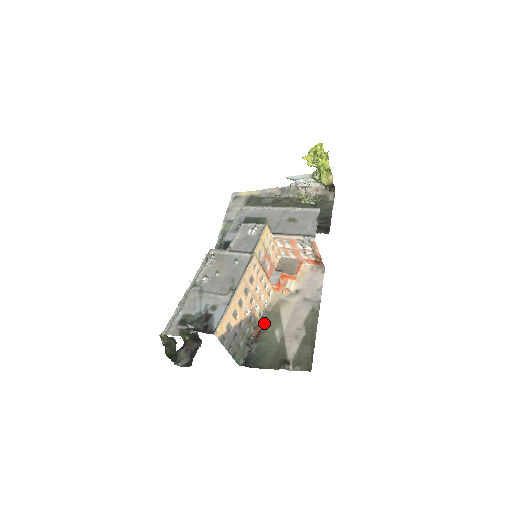
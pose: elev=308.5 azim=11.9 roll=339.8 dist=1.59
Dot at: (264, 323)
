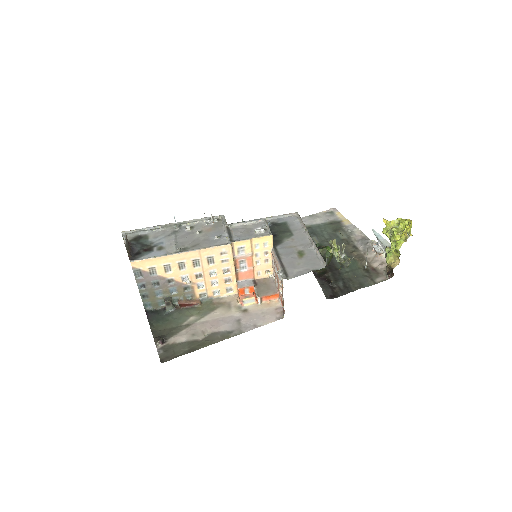
Dot at: (197, 304)
